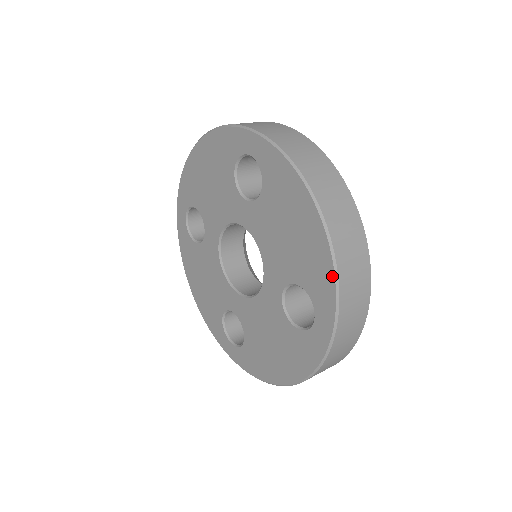
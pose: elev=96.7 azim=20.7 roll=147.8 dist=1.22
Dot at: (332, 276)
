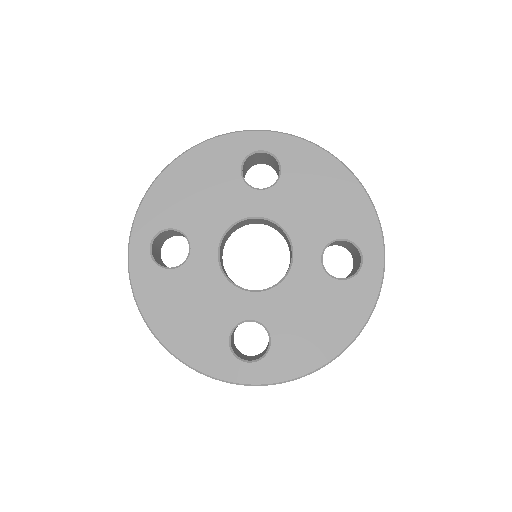
Dot at: (373, 213)
